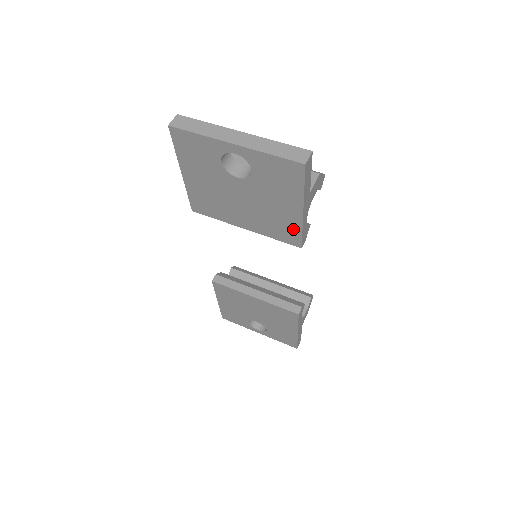
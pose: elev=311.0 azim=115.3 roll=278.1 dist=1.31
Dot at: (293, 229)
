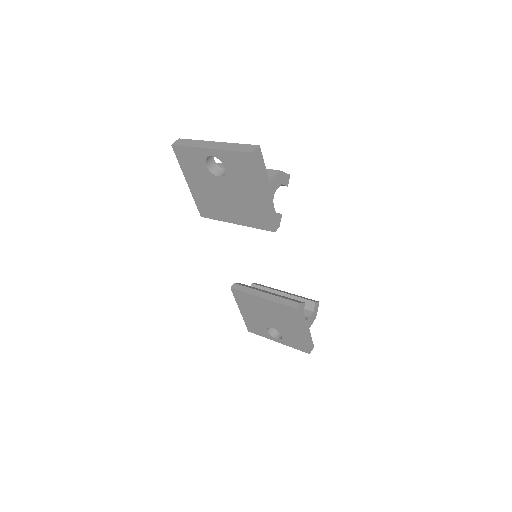
Dot at: (264, 214)
